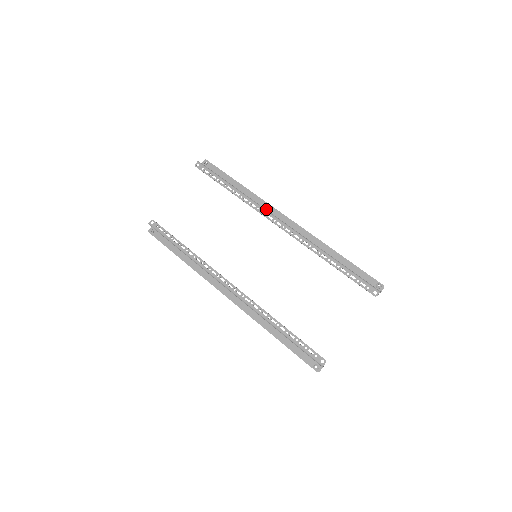
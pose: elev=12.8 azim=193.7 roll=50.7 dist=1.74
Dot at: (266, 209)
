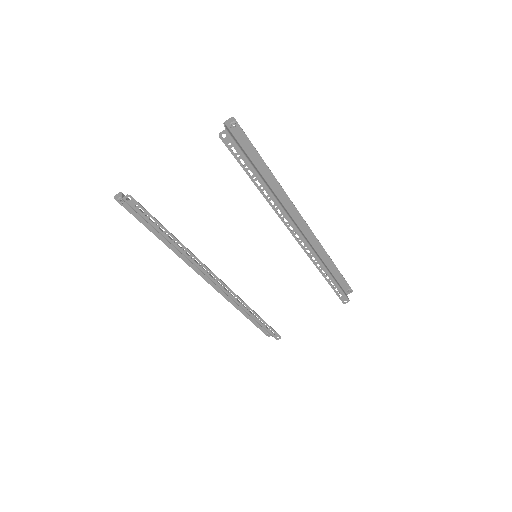
Dot at: (288, 209)
